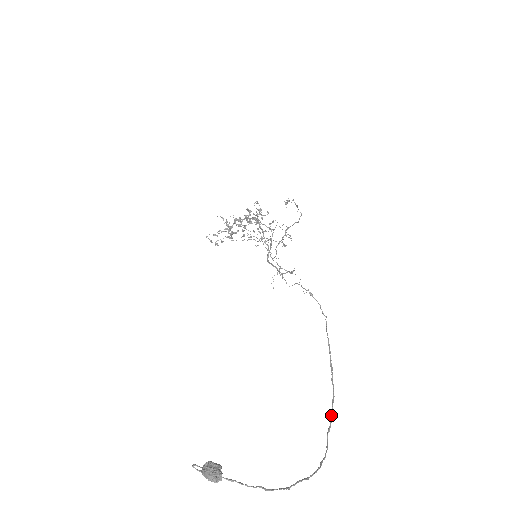
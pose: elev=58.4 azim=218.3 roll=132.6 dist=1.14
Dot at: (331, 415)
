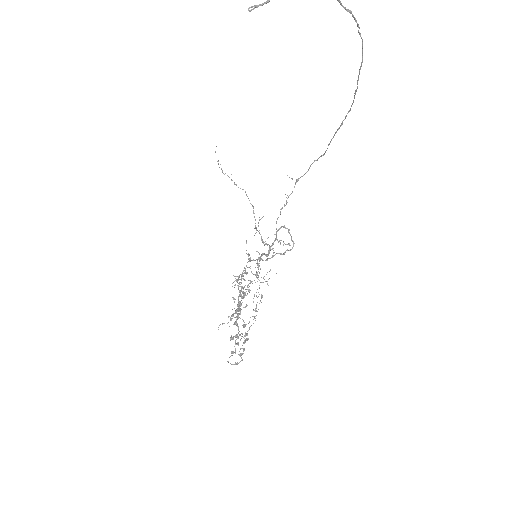
Dot at: (357, 84)
